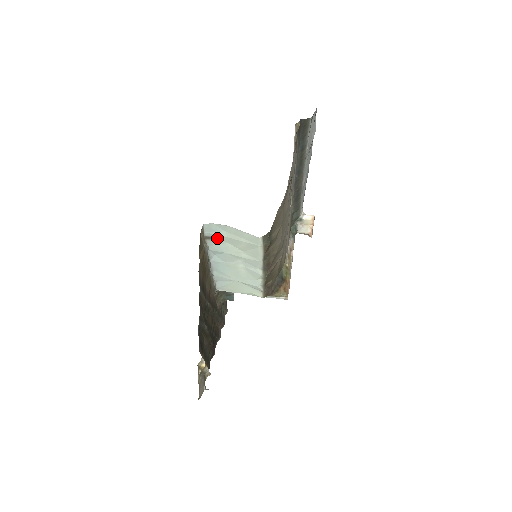
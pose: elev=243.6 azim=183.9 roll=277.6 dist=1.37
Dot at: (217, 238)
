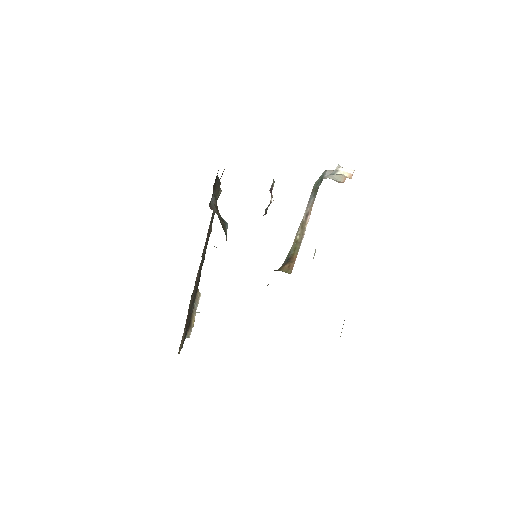
Dot at: occluded
